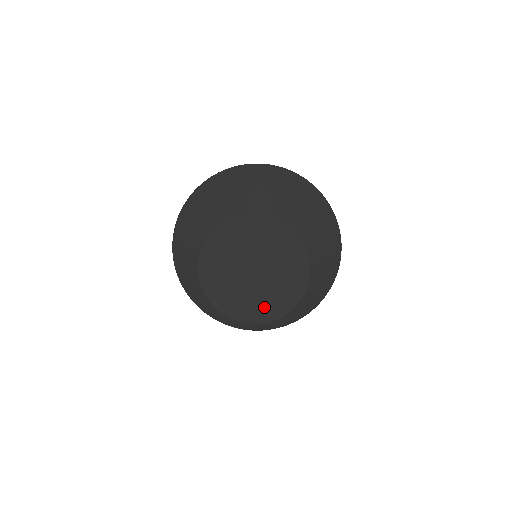
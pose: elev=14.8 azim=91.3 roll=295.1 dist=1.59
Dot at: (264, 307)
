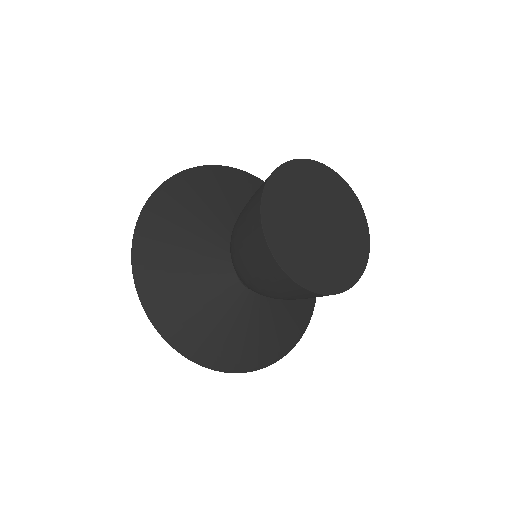
Dot at: (329, 273)
